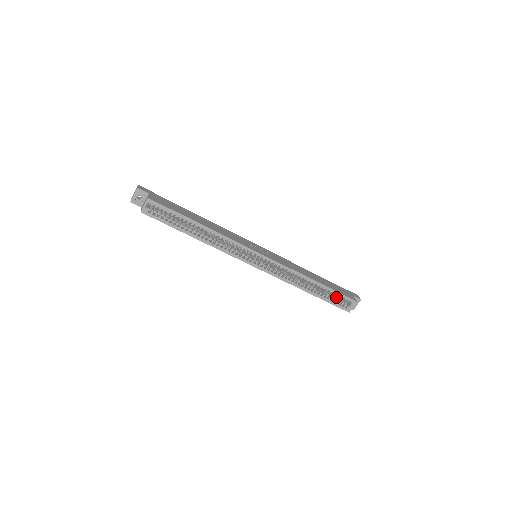
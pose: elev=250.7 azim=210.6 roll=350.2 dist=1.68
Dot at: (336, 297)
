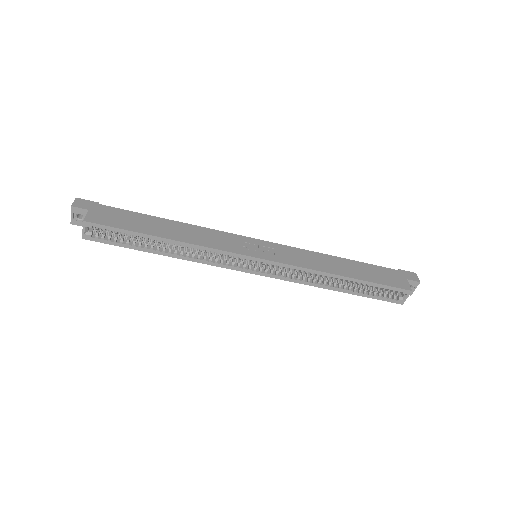
Dot at: occluded
